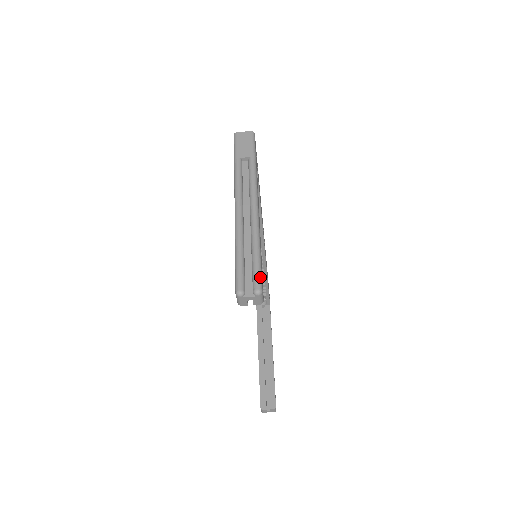
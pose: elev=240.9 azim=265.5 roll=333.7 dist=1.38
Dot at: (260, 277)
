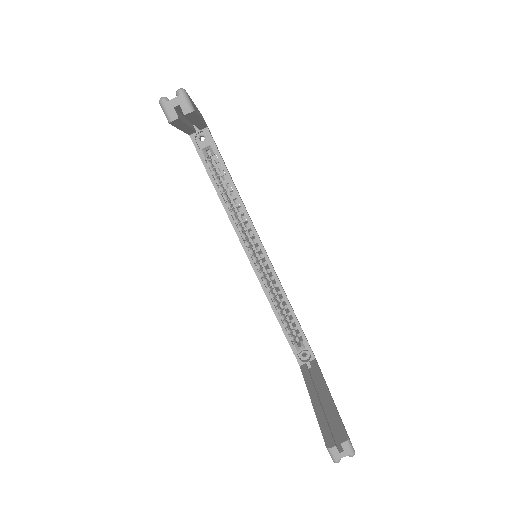
Dot at: occluded
